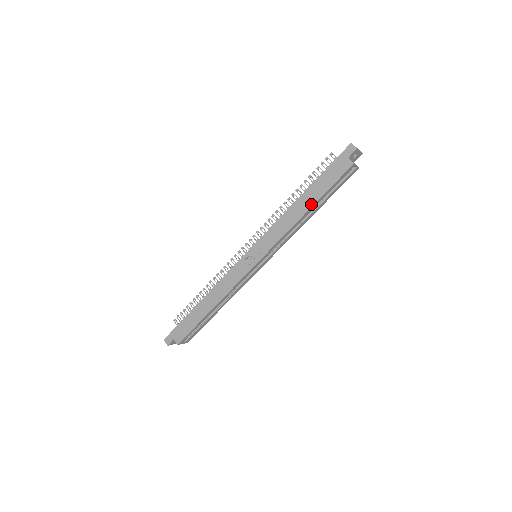
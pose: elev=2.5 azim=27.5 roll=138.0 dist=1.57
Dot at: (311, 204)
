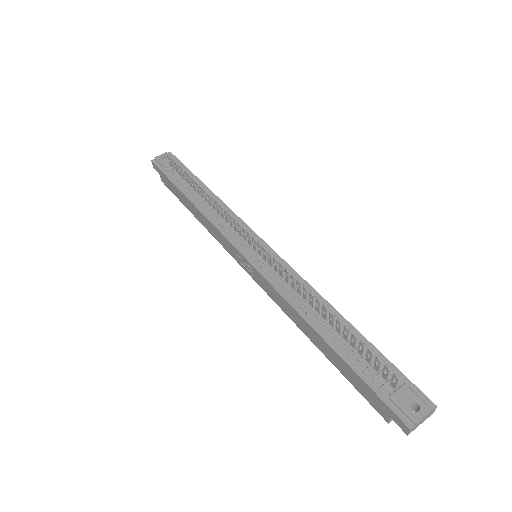
Dot at: (321, 350)
